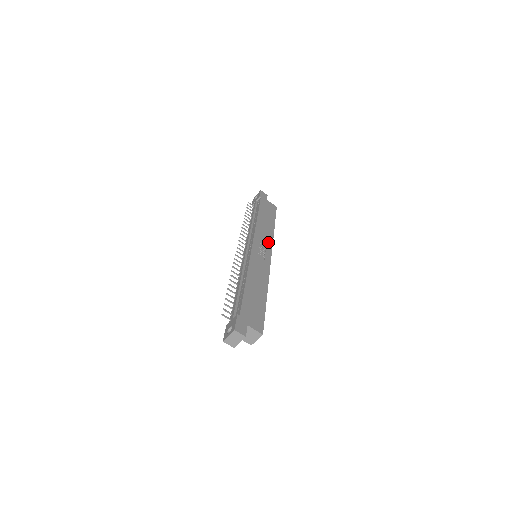
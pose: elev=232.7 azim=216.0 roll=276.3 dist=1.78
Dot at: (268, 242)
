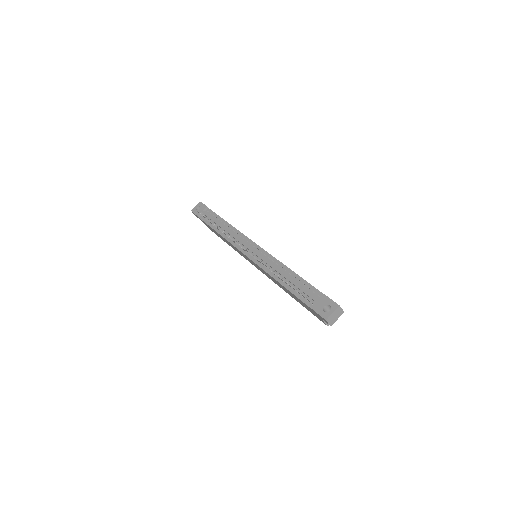
Dot at: occluded
